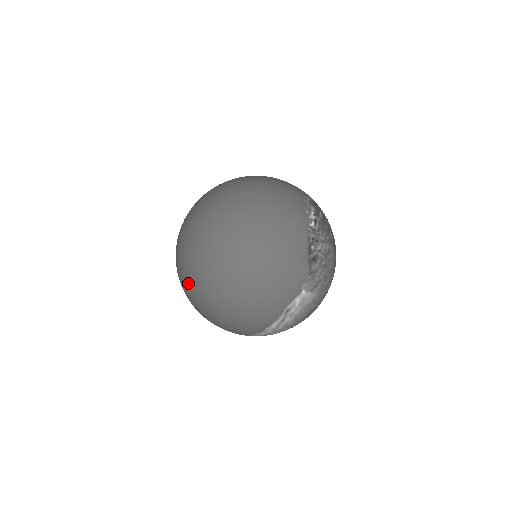
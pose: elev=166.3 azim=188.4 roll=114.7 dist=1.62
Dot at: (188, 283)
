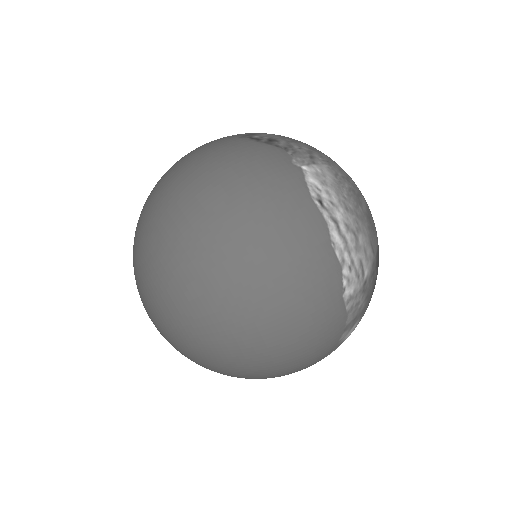
Dot at: (201, 333)
